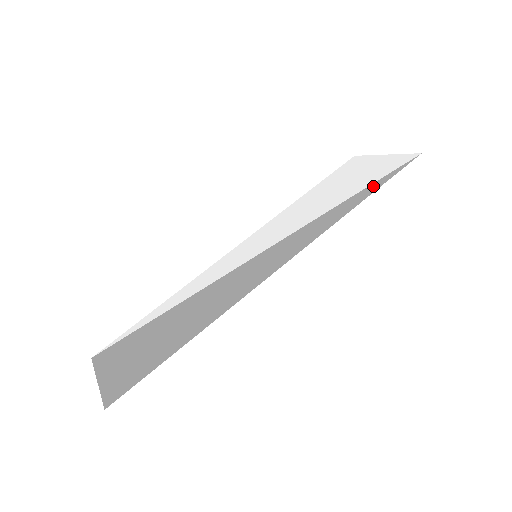
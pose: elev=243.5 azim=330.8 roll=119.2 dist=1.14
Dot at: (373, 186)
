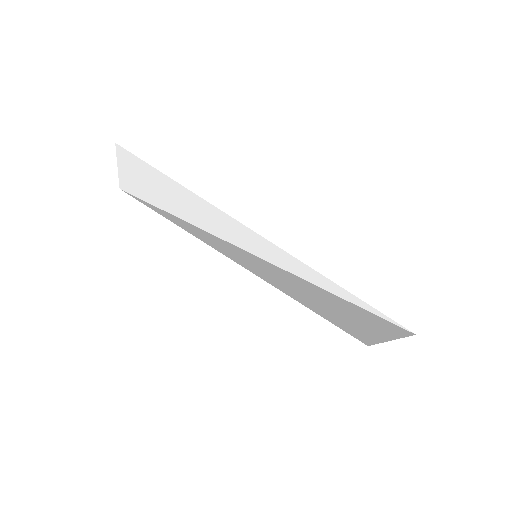
Dot at: (365, 306)
